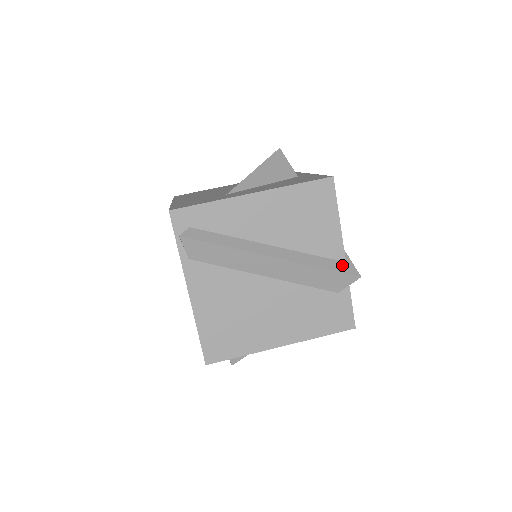
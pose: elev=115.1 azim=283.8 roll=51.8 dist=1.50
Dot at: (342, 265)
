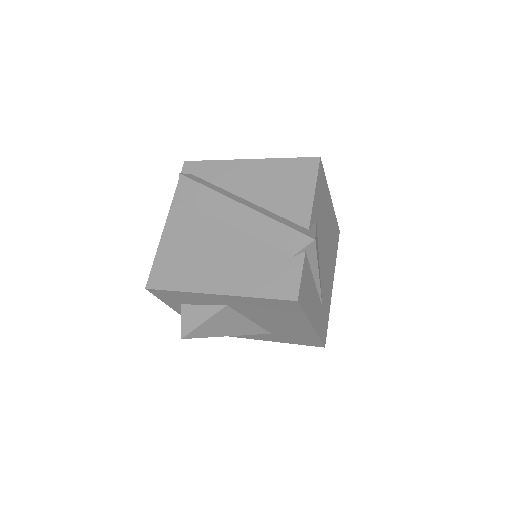
Dot at: (302, 229)
